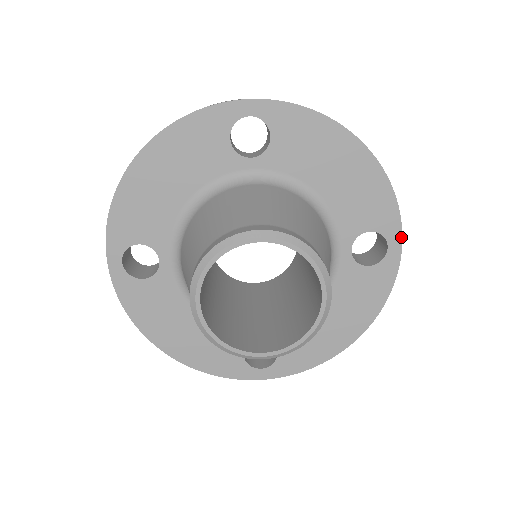
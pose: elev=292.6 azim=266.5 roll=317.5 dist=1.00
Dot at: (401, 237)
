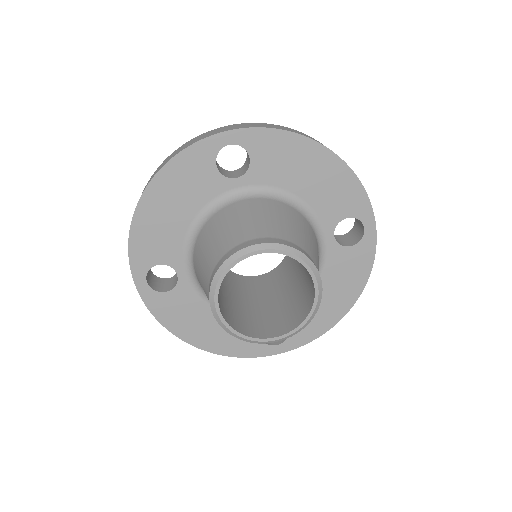
Dot at: (374, 218)
